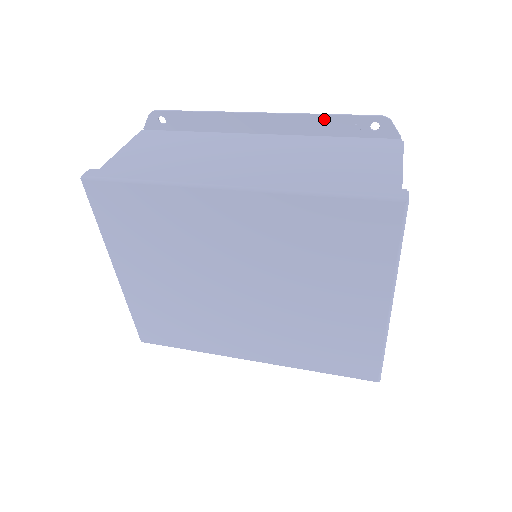
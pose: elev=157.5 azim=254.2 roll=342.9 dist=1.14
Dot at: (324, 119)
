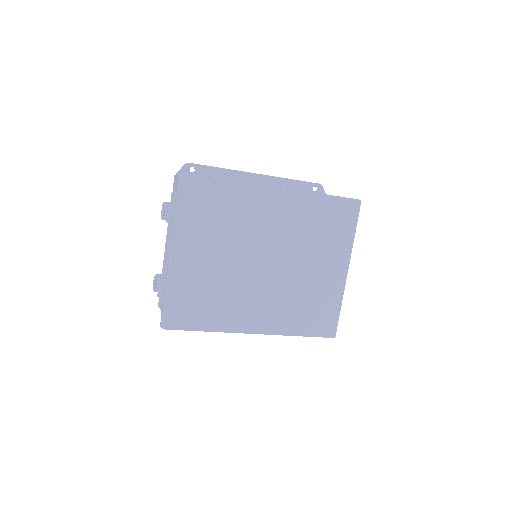
Dot at: (291, 182)
